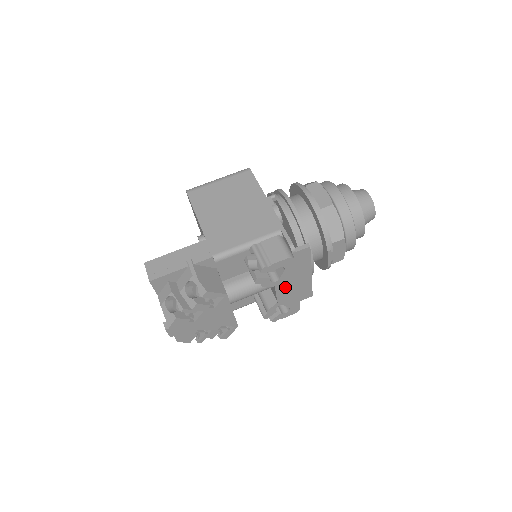
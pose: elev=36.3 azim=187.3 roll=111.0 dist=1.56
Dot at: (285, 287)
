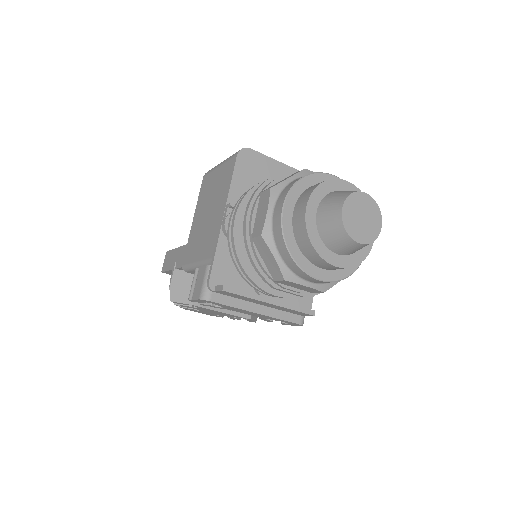
Dot at: (244, 311)
